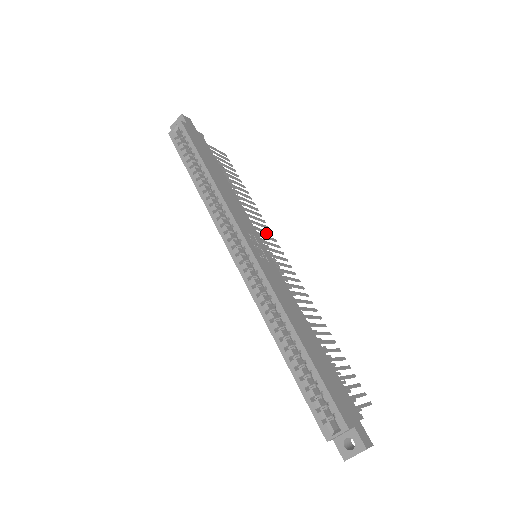
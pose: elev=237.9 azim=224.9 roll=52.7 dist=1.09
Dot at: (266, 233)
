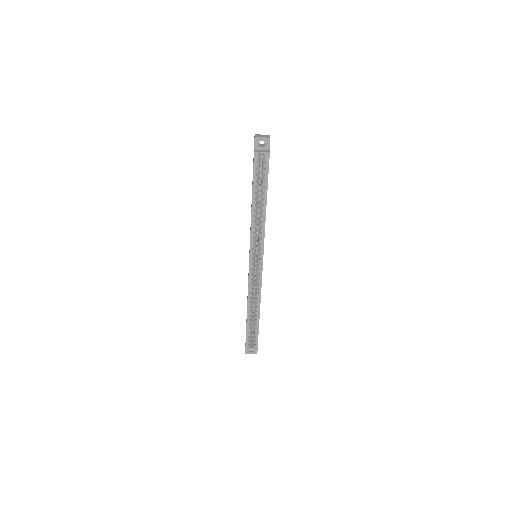
Dot at: occluded
